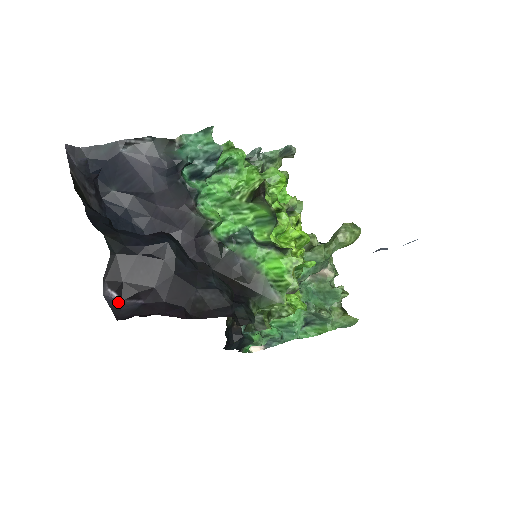
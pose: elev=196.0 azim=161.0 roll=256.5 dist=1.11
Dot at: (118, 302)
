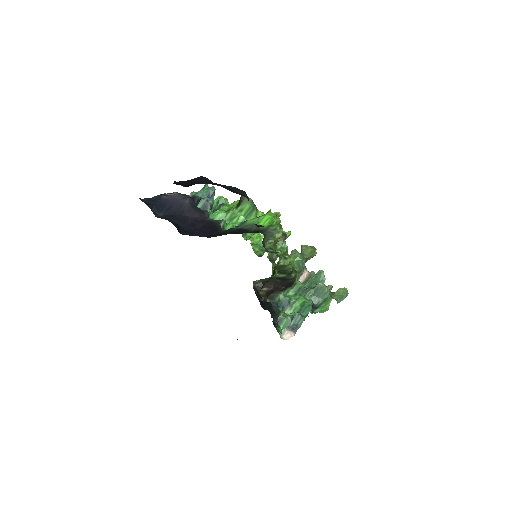
Dot at: occluded
